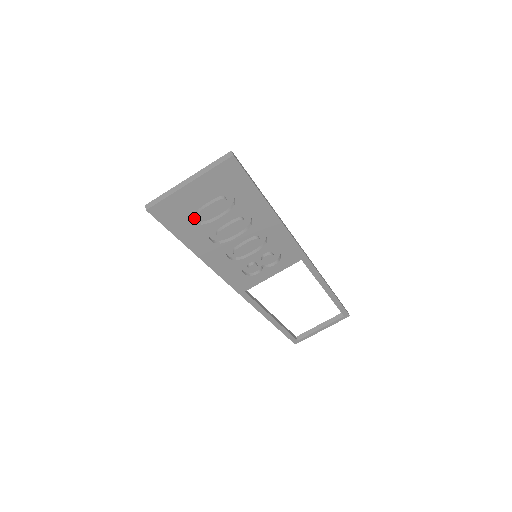
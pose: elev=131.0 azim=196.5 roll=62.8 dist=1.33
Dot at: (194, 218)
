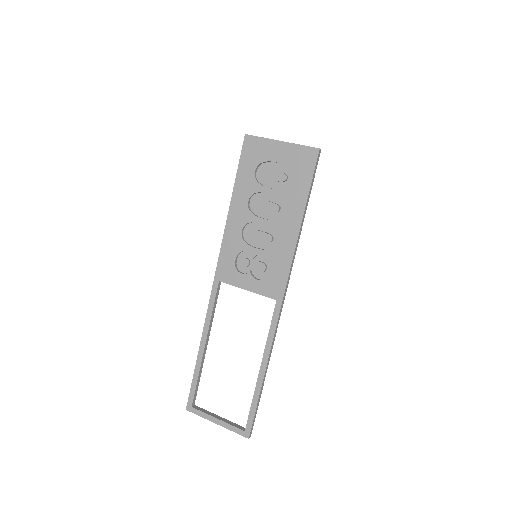
Dot at: (258, 174)
